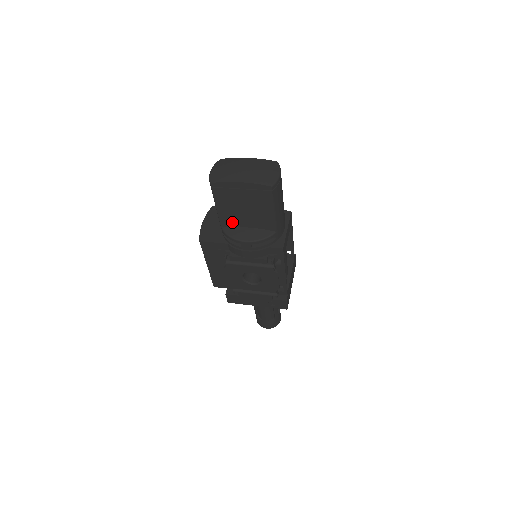
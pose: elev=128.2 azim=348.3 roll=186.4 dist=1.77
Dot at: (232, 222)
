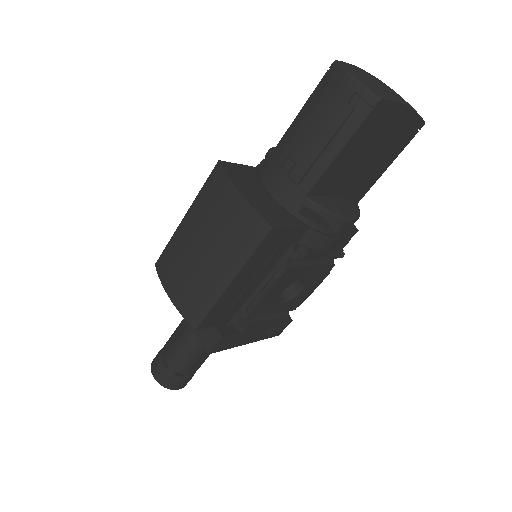
Dot at: (329, 185)
